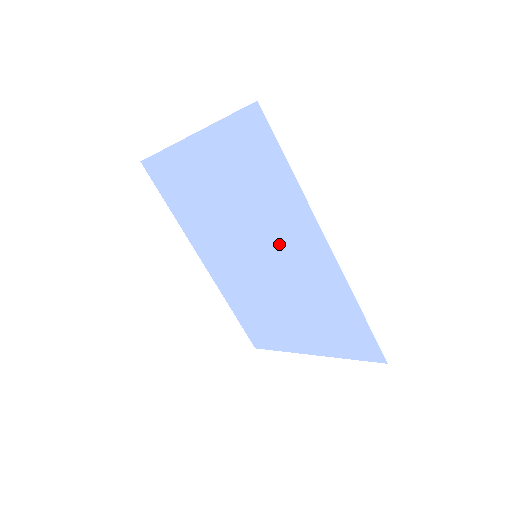
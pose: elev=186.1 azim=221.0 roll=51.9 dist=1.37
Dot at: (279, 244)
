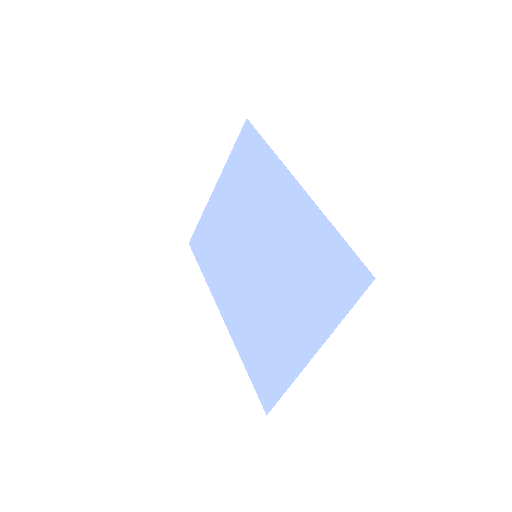
Dot at: (269, 222)
